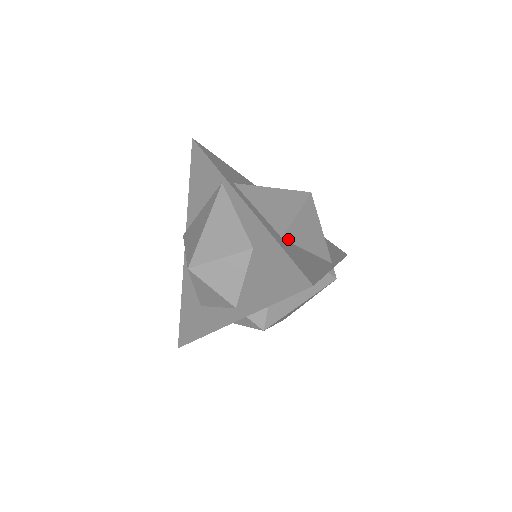
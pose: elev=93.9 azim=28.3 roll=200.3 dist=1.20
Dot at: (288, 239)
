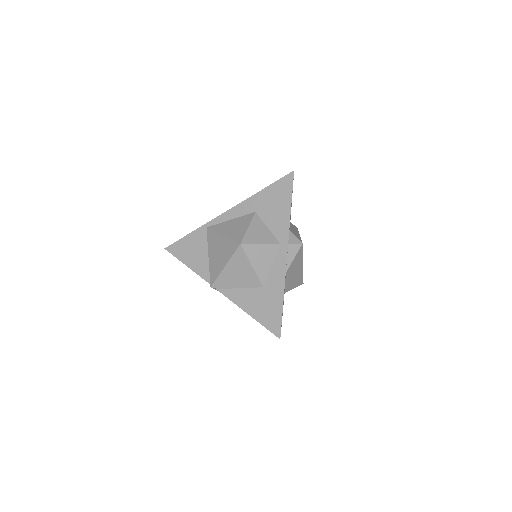
Dot at: occluded
